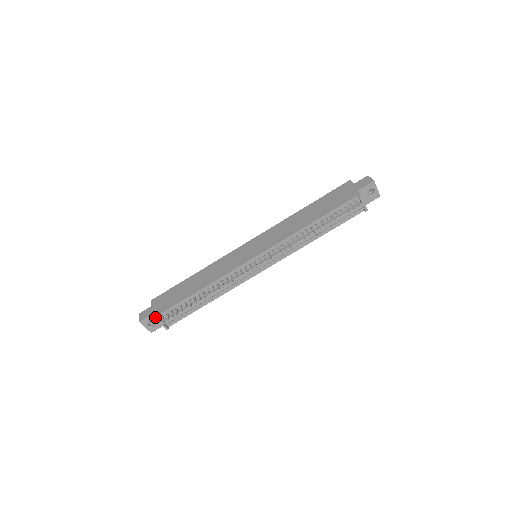
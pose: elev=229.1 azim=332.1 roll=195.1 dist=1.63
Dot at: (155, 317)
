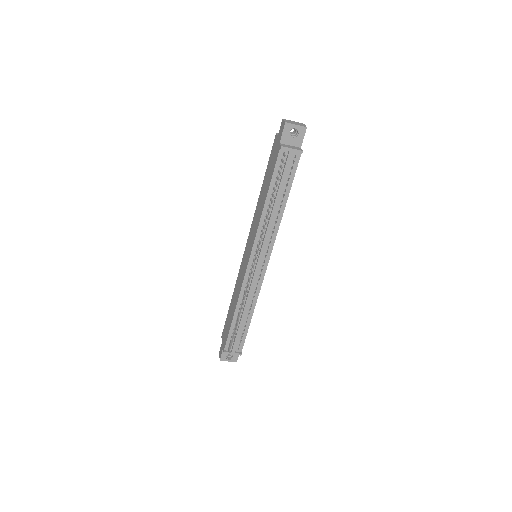
Dot at: occluded
